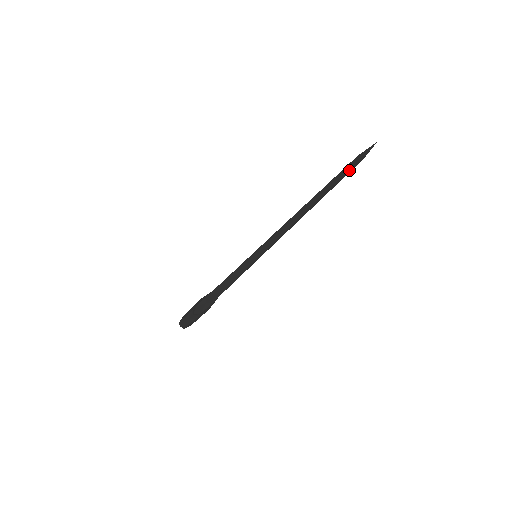
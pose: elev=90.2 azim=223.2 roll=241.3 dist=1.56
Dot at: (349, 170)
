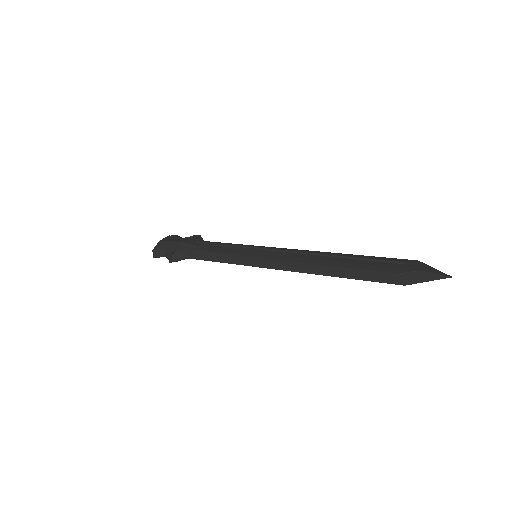
Dot at: (400, 282)
